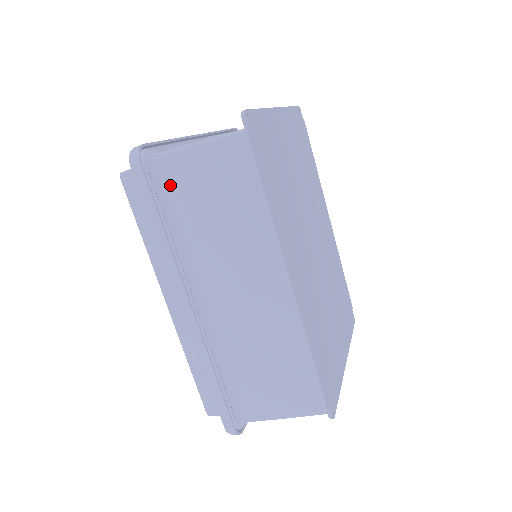
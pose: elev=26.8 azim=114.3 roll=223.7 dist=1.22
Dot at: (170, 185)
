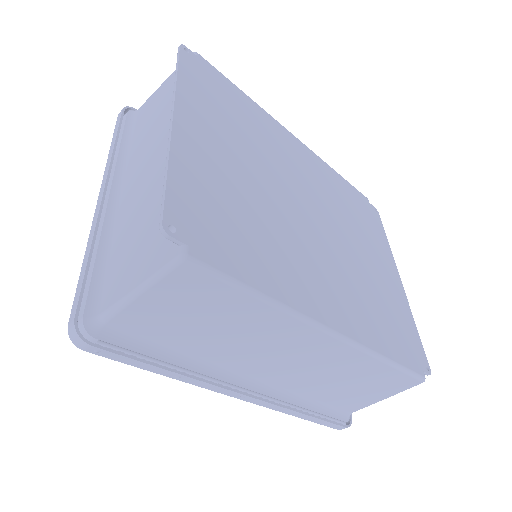
Dot at: (140, 334)
